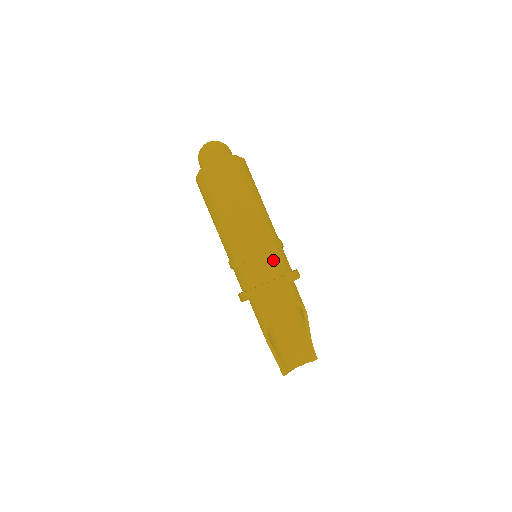
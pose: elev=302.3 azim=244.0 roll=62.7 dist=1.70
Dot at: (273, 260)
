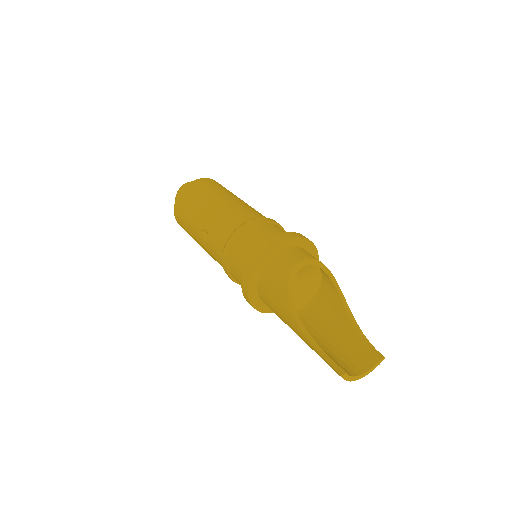
Dot at: (279, 229)
